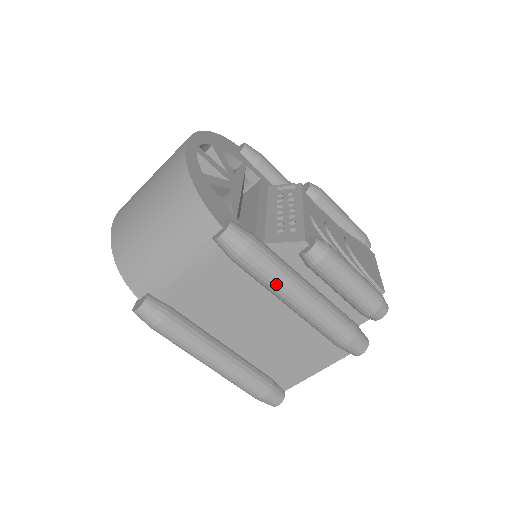
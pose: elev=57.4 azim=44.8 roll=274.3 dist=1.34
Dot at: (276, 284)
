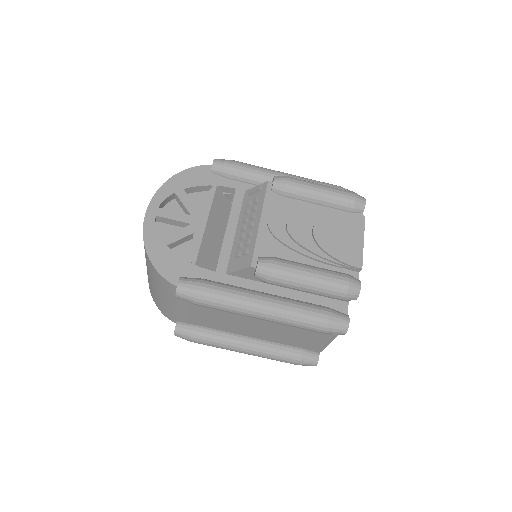
Dot at: (235, 312)
